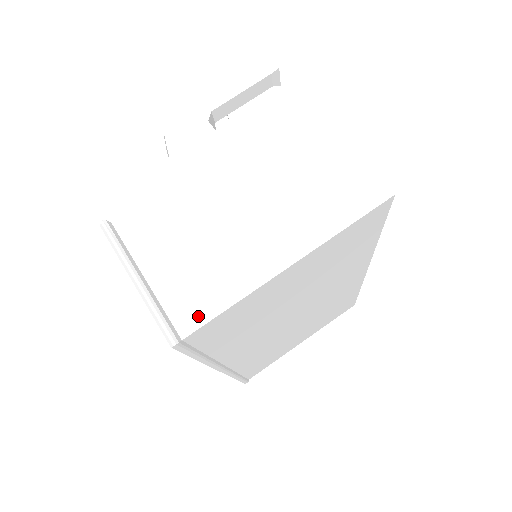
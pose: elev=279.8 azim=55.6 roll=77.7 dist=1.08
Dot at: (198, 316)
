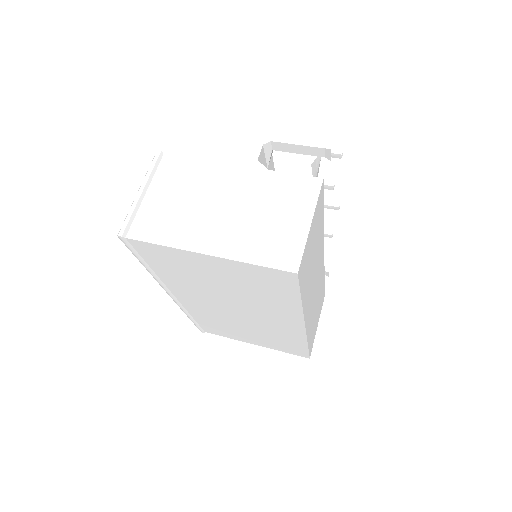
Dot at: (144, 234)
